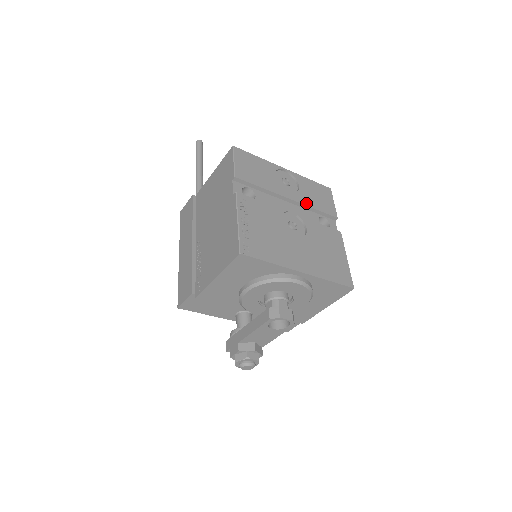
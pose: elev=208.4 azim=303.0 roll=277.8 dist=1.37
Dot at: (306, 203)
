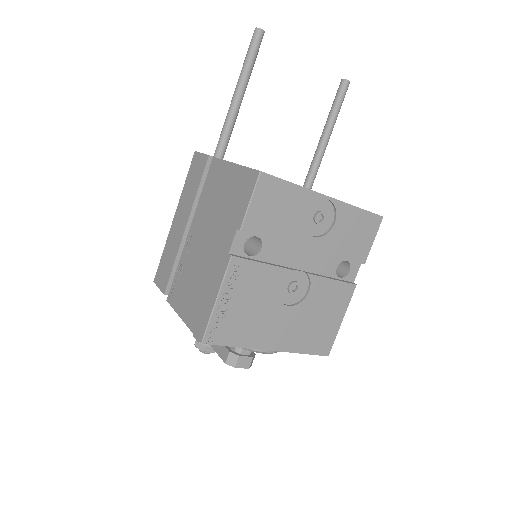
Dot at: (330, 251)
